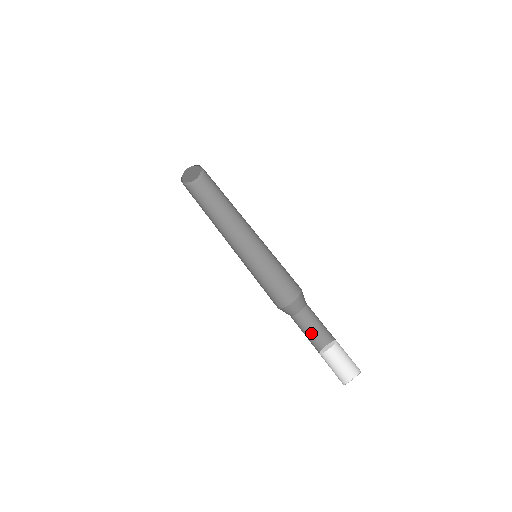
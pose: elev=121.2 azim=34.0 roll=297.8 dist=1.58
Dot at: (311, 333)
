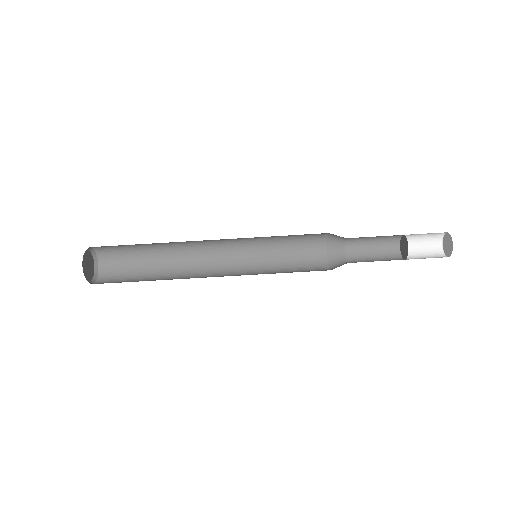
Dot at: (374, 240)
